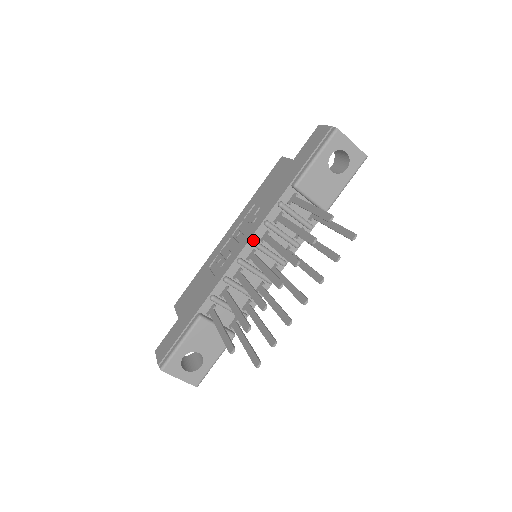
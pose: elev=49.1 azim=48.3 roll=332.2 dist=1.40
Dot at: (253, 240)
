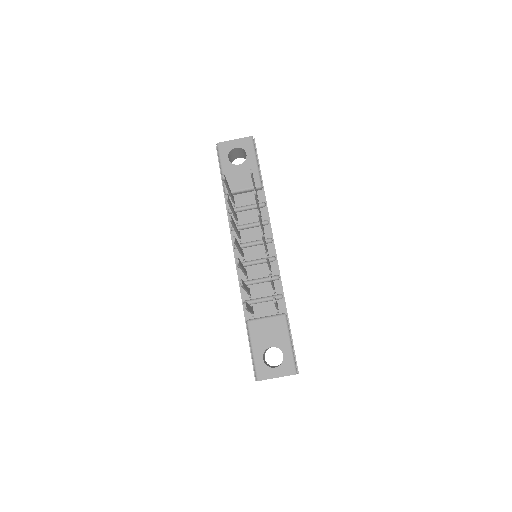
Dot at: (234, 245)
